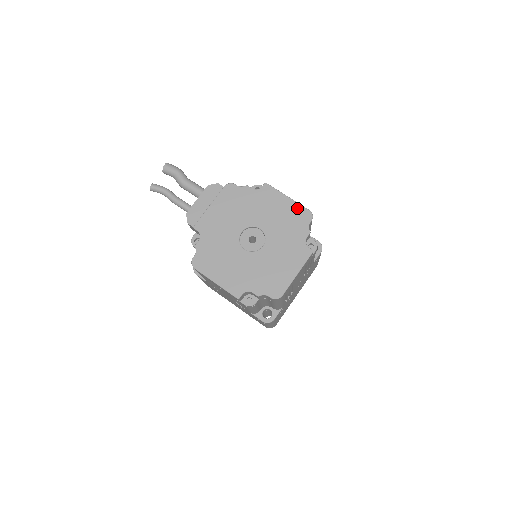
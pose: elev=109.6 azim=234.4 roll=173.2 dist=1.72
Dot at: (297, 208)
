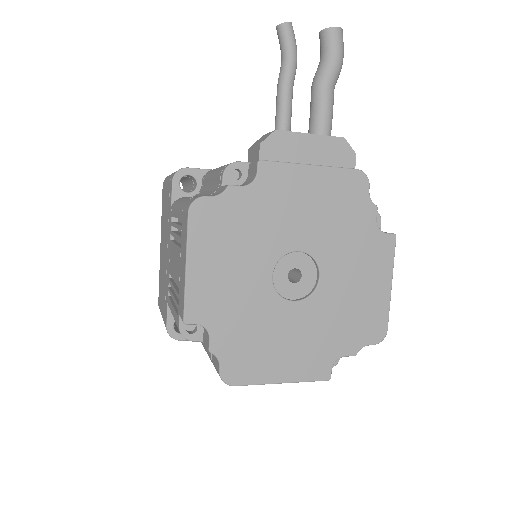
Dot at: (382, 311)
